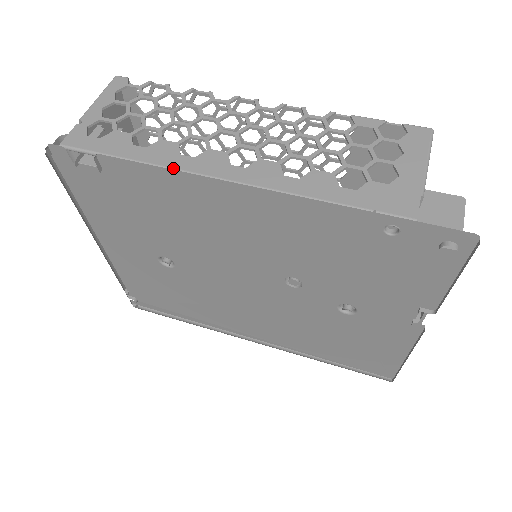
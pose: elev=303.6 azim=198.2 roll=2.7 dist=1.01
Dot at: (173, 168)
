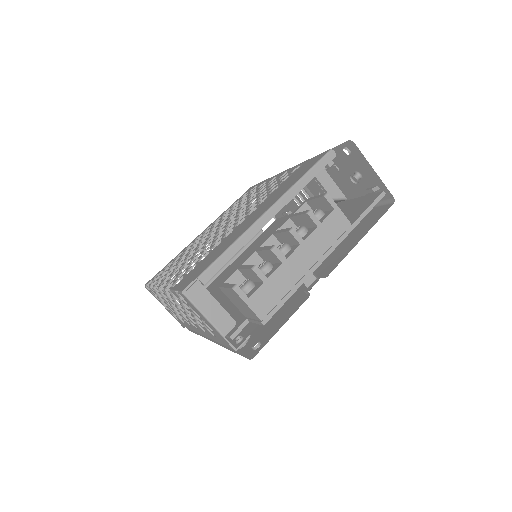
Dot at: occluded
